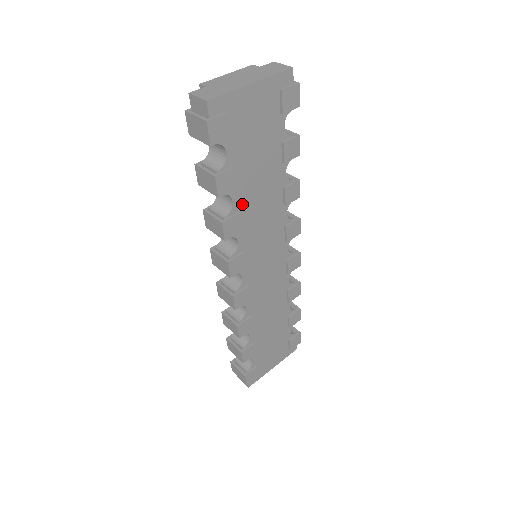
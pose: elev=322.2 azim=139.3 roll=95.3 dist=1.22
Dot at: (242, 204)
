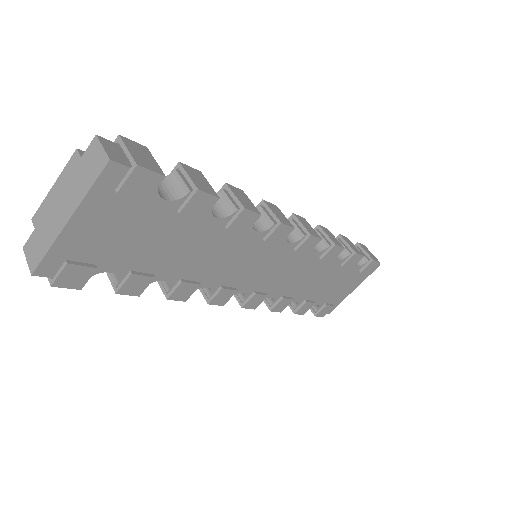
Dot at: (179, 272)
